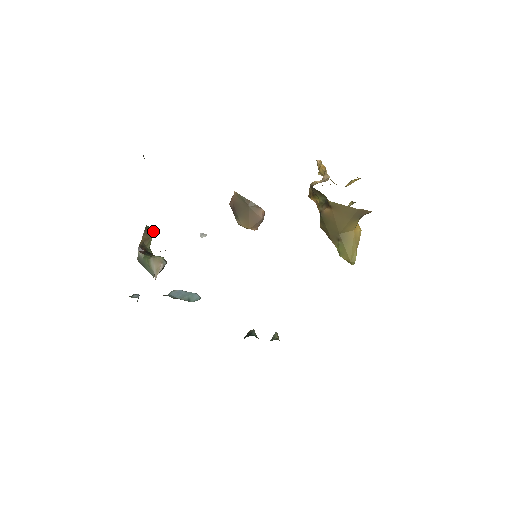
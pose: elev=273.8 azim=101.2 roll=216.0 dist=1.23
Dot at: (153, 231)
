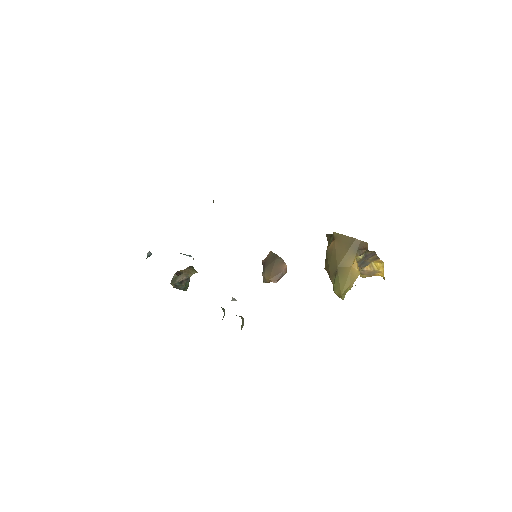
Dot at: (195, 271)
